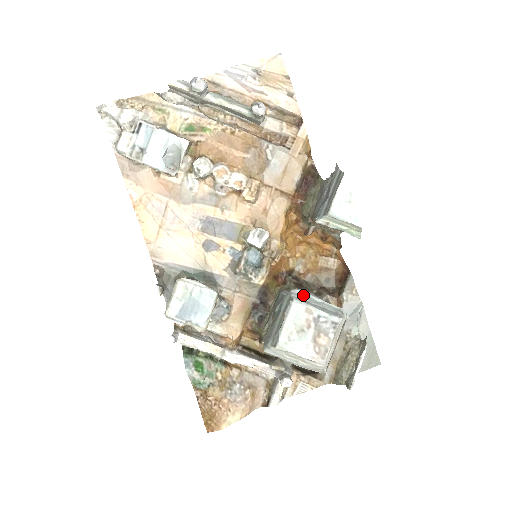
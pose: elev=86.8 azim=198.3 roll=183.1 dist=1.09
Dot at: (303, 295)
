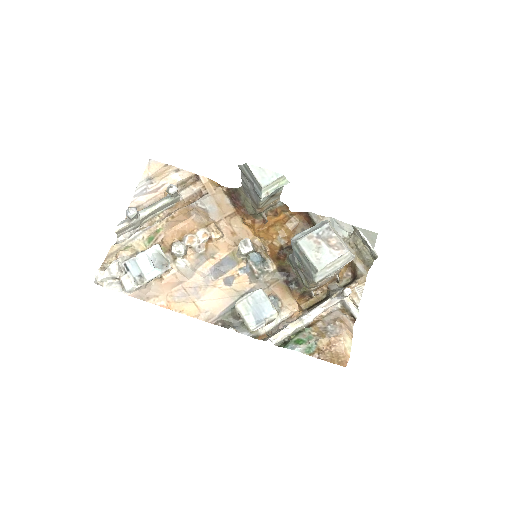
Dot at: (299, 236)
